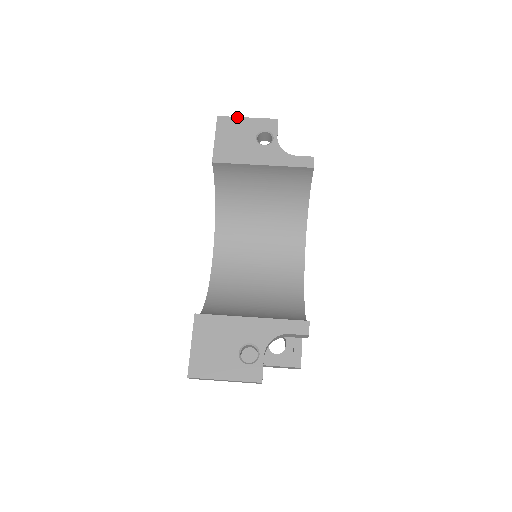
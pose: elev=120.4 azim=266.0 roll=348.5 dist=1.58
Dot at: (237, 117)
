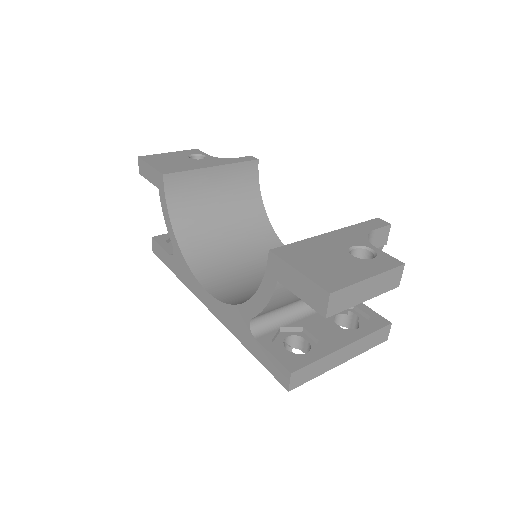
Dot at: (158, 154)
